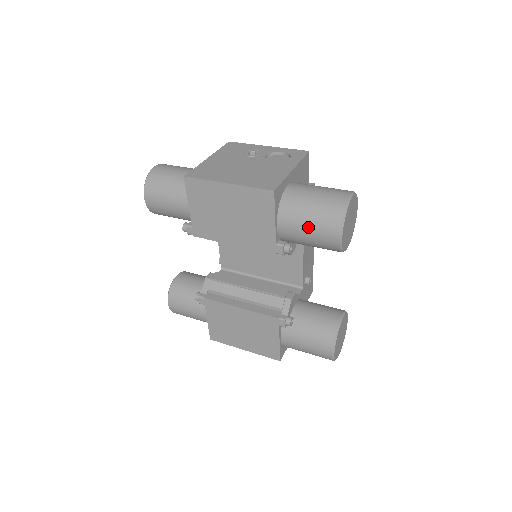
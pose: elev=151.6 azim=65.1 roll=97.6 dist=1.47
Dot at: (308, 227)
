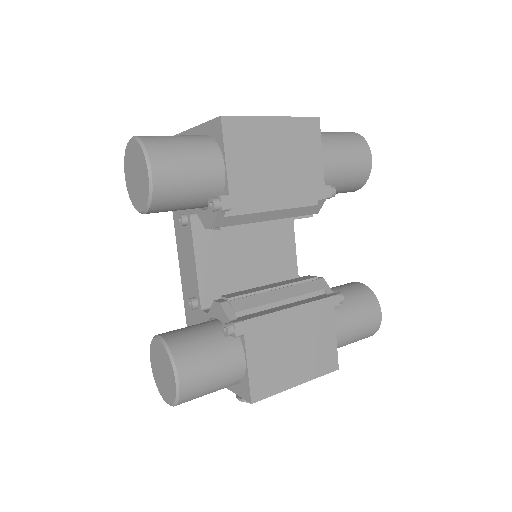
Dot at: (348, 154)
